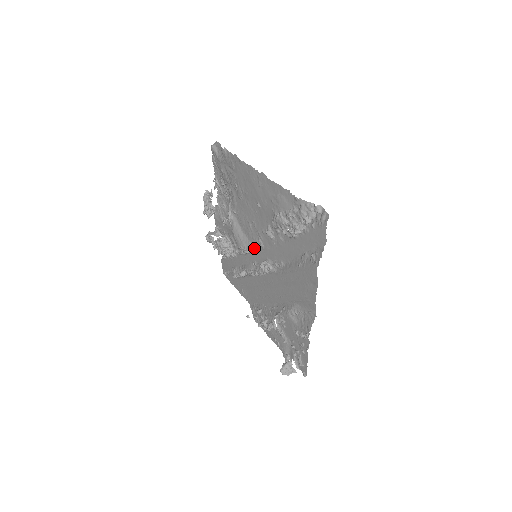
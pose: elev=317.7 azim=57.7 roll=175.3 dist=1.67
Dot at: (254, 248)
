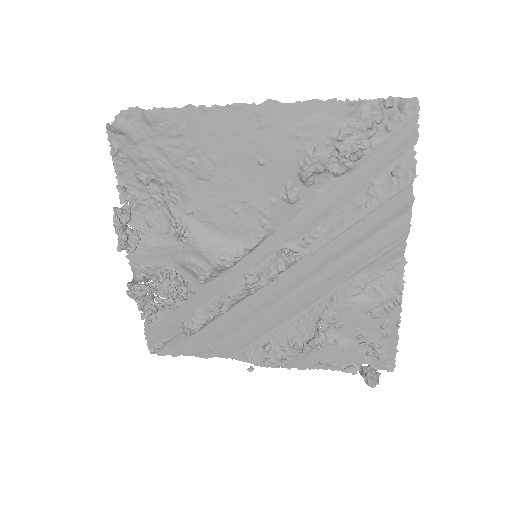
Dot at: (252, 244)
